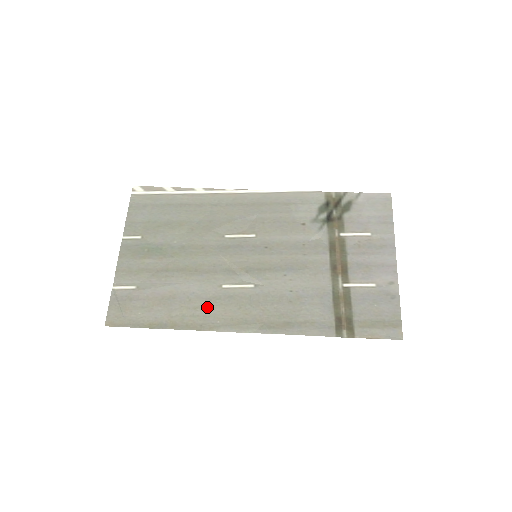
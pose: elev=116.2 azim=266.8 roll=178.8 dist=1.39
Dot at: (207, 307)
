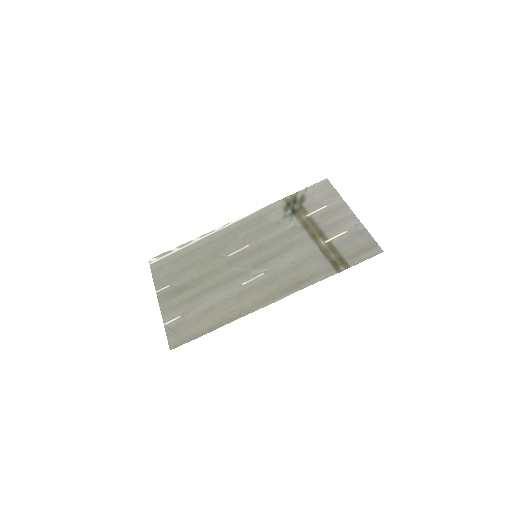
Dot at: (238, 302)
